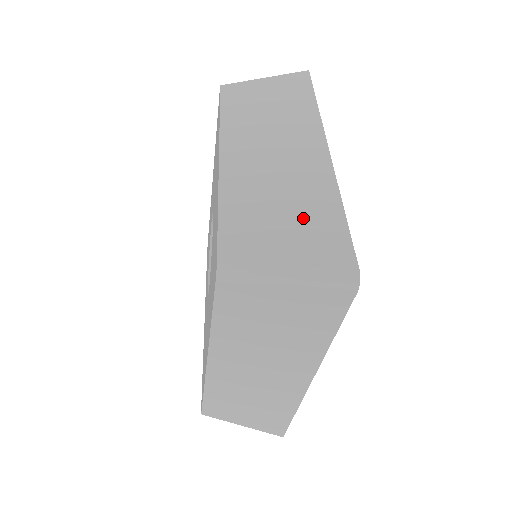
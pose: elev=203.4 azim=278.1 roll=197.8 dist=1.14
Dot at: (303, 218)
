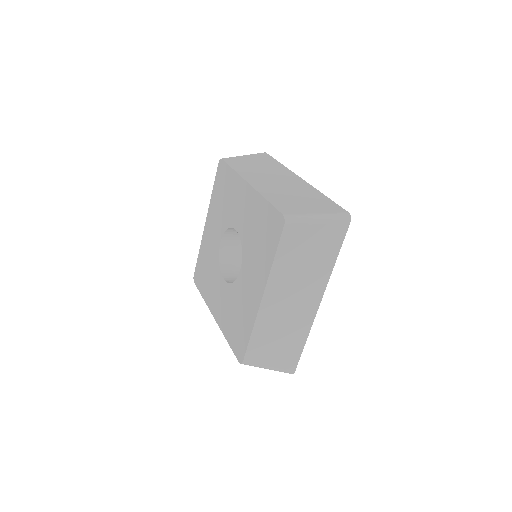
Dot at: (286, 347)
